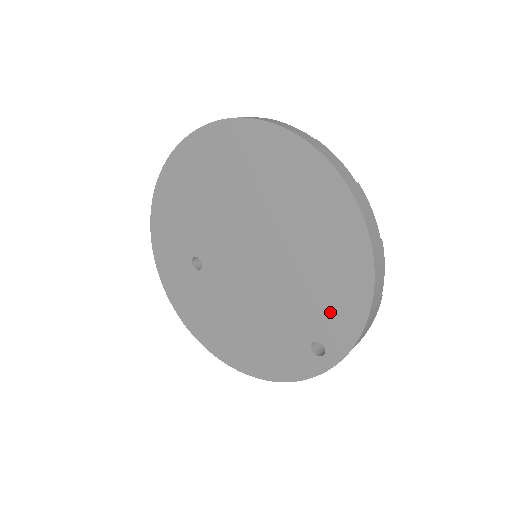
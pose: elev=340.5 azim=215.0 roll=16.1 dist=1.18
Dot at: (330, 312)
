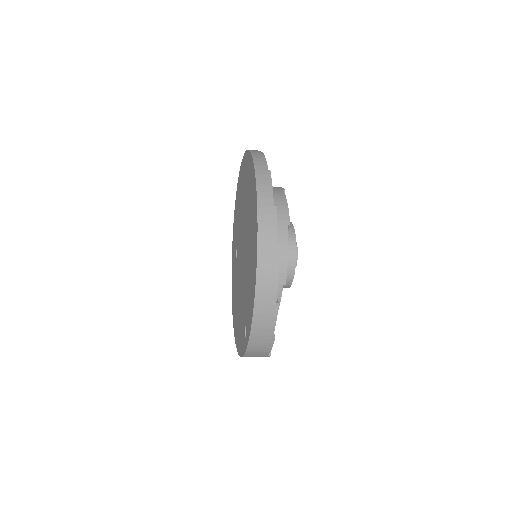
Dot at: (249, 303)
